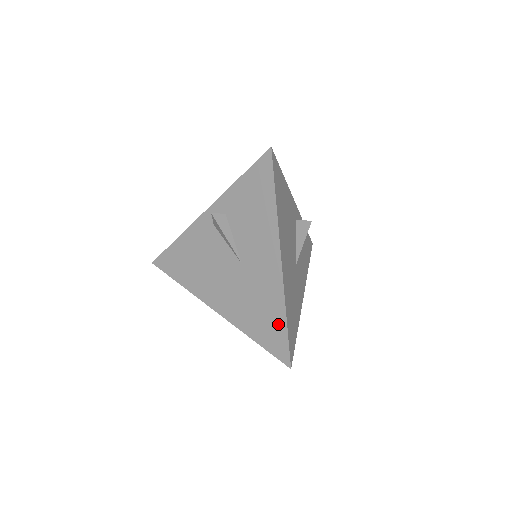
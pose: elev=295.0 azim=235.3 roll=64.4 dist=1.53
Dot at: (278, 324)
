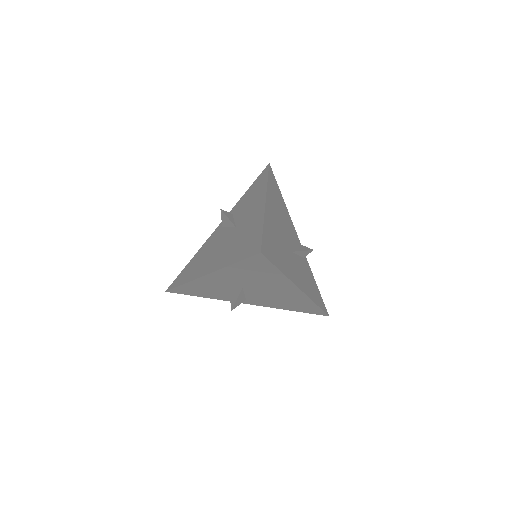
Dot at: (256, 234)
